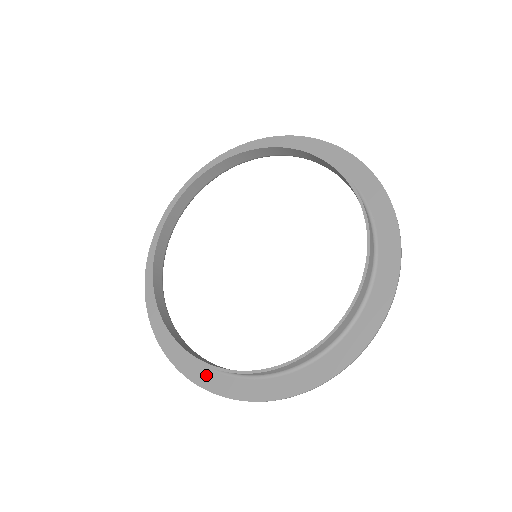
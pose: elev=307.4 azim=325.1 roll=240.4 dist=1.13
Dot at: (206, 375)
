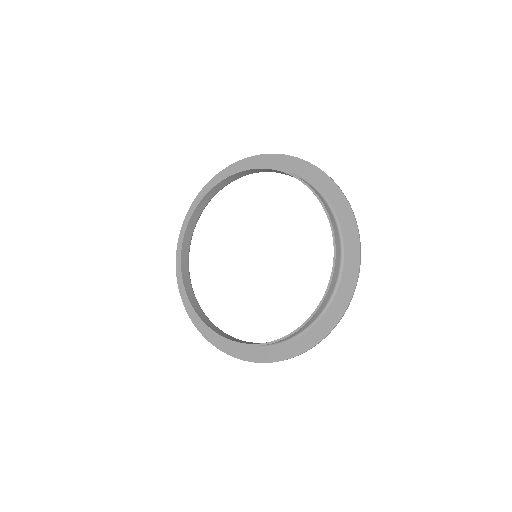
Dot at: occluded
